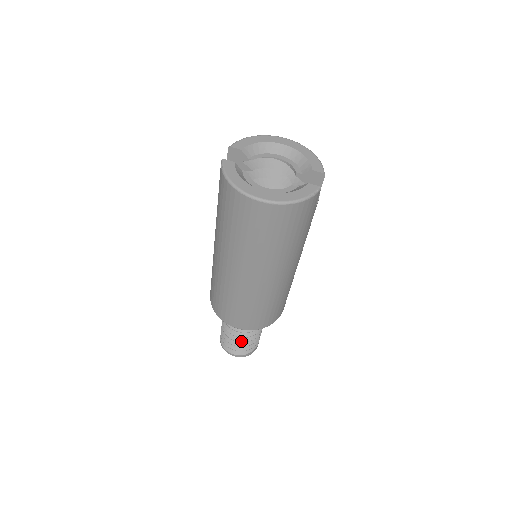
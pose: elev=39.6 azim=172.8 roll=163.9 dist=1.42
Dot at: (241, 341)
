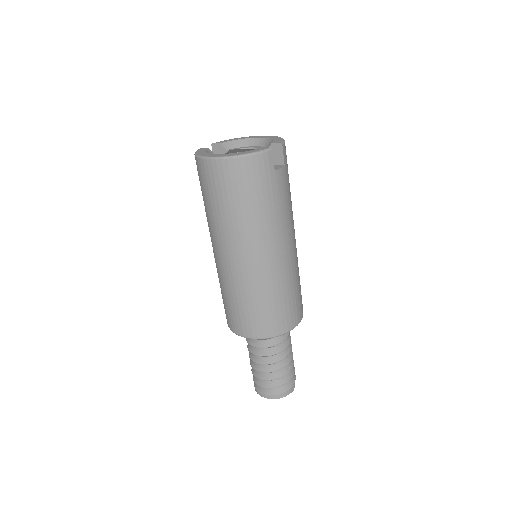
Dot at: (264, 371)
